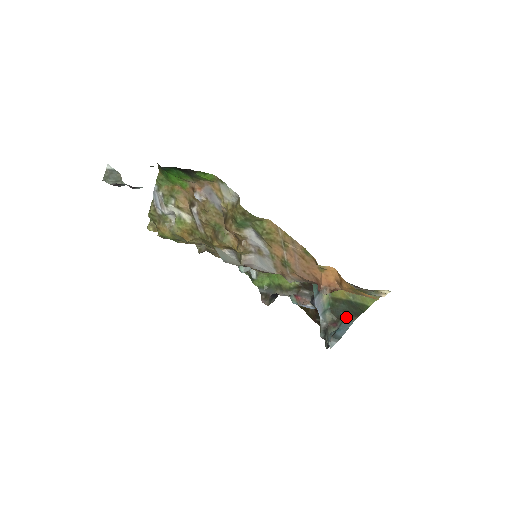
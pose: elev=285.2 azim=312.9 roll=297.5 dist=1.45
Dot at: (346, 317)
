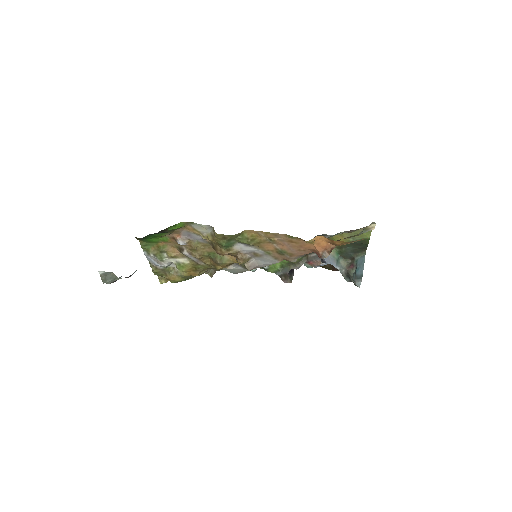
Dot at: (357, 255)
